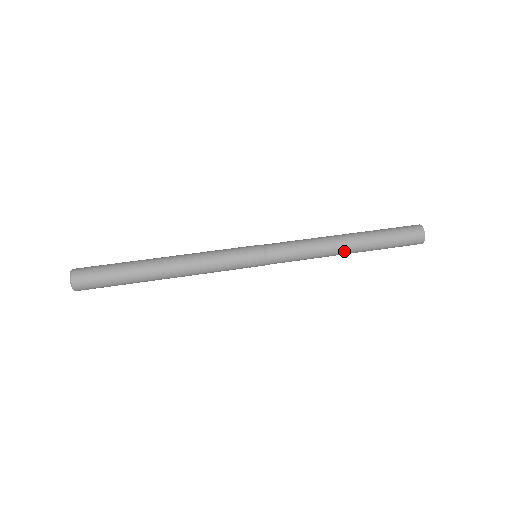
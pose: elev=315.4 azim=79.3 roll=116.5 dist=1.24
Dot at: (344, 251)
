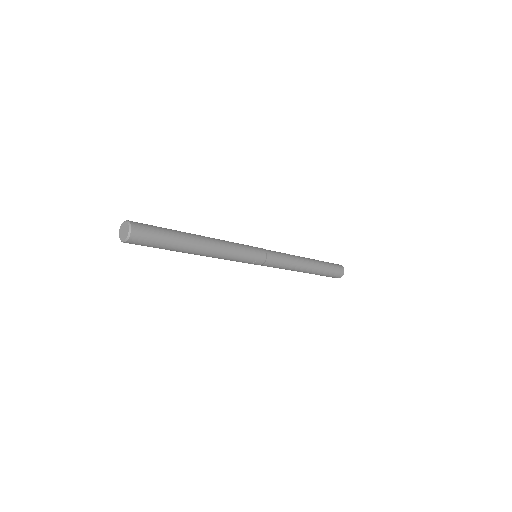
Dot at: (307, 267)
